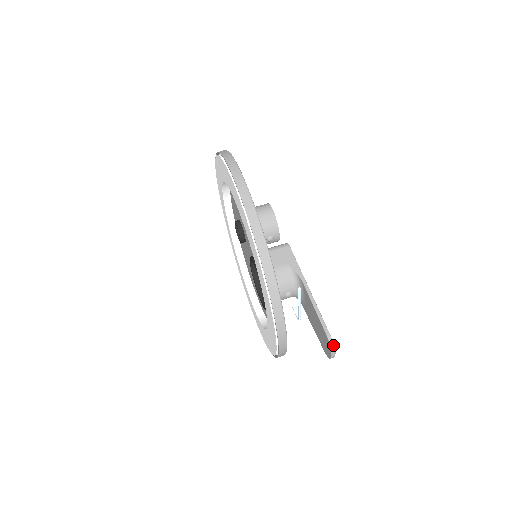
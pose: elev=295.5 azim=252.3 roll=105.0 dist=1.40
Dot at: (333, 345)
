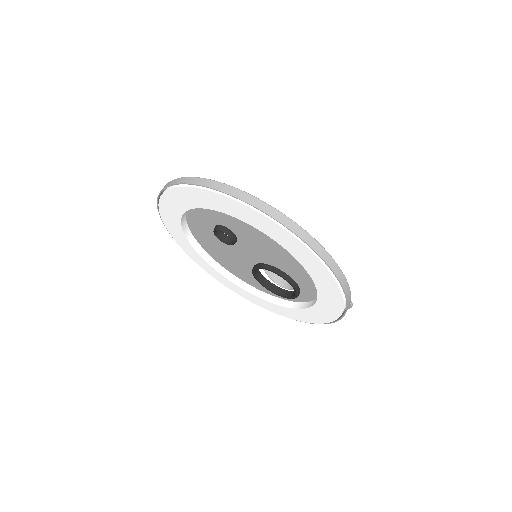
Dot at: (352, 305)
